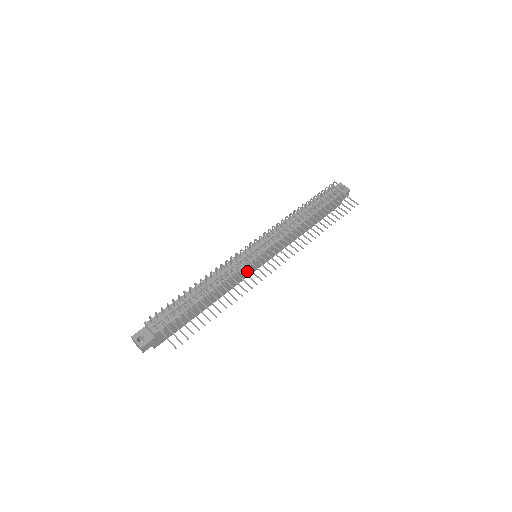
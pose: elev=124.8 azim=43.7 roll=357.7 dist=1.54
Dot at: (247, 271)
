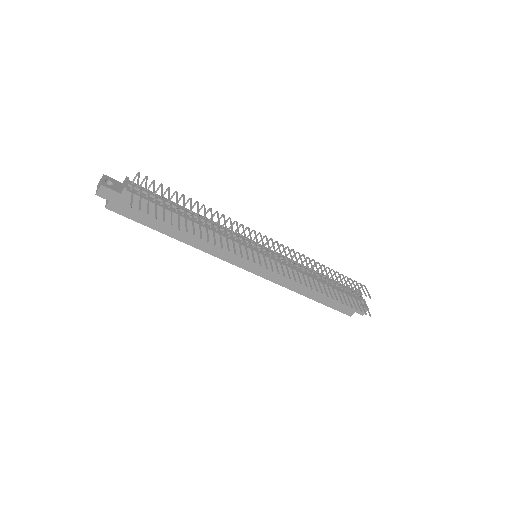
Dot at: (238, 256)
